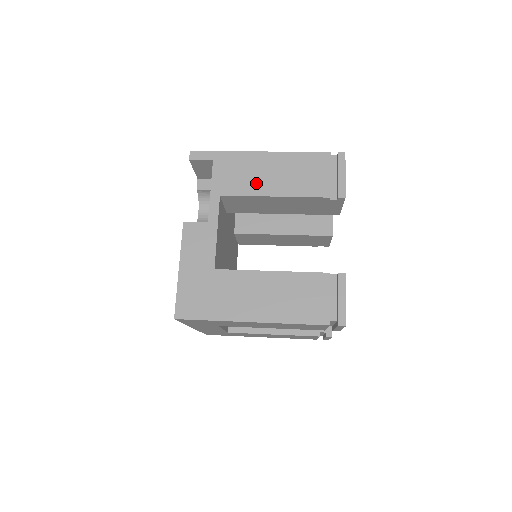
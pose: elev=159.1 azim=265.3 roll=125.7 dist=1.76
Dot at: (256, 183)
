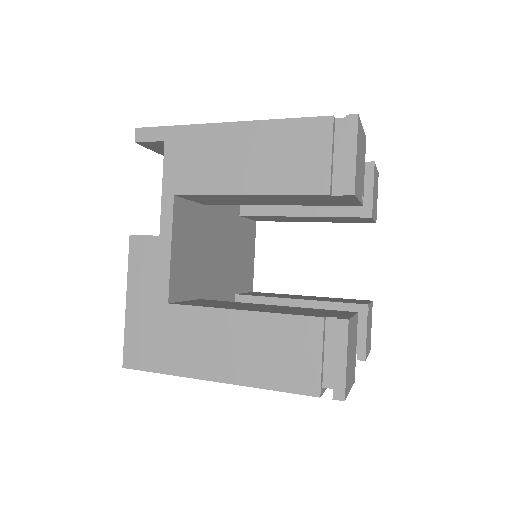
Dot at: (221, 174)
